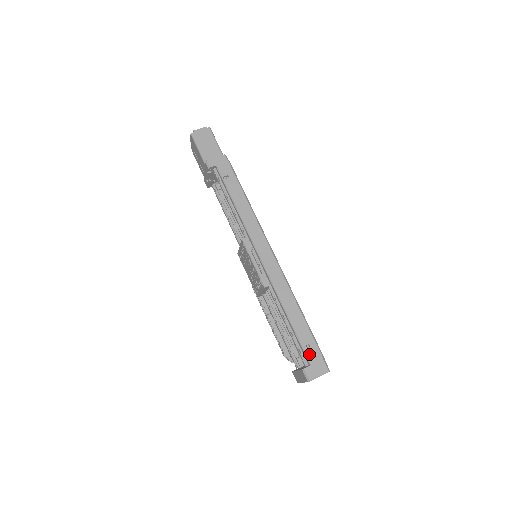
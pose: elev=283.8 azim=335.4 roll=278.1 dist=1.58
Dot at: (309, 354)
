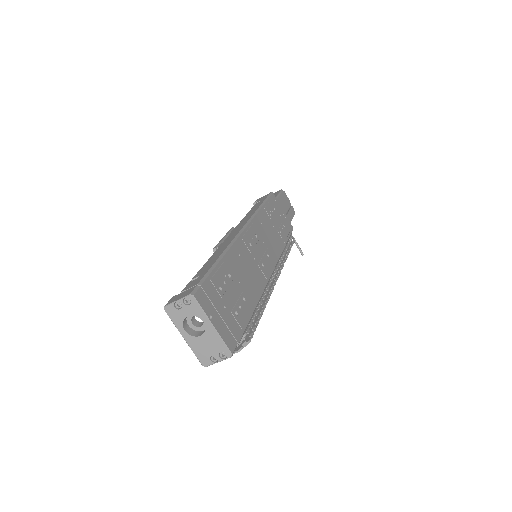
Dot at: (190, 284)
